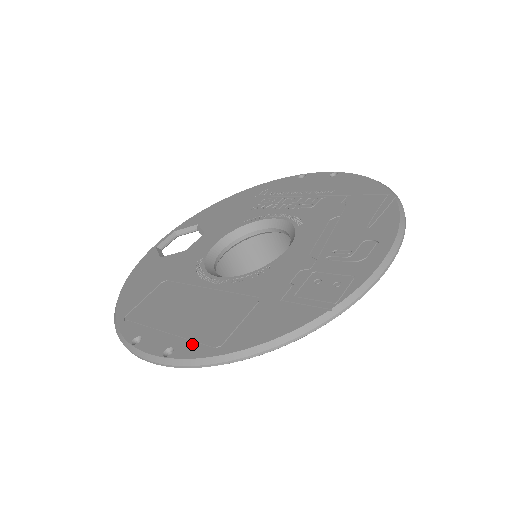
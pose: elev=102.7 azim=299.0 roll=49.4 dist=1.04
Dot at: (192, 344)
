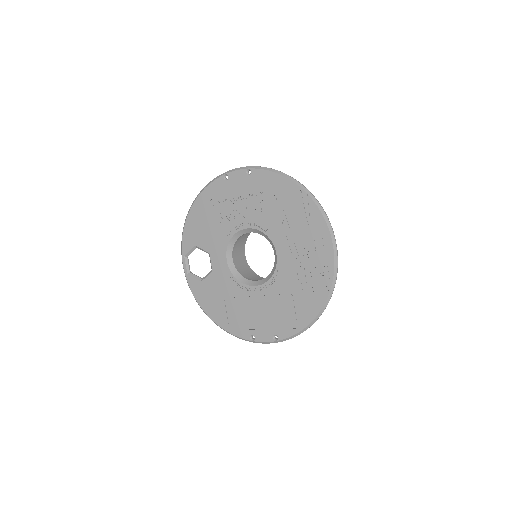
Dot at: (283, 330)
